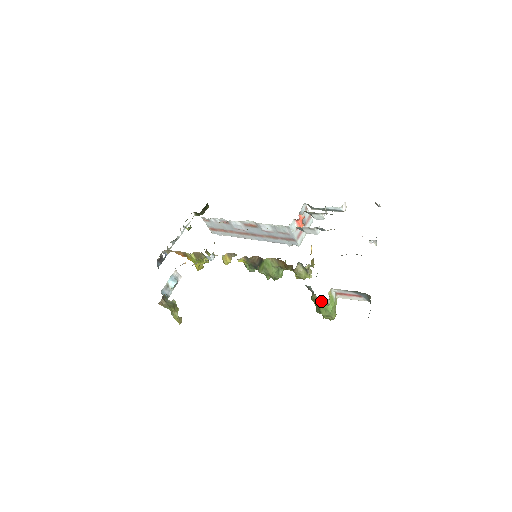
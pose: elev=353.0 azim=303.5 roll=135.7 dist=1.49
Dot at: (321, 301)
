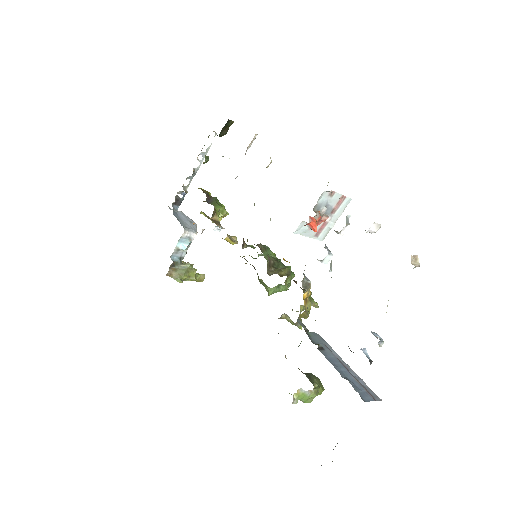
Dot at: occluded
